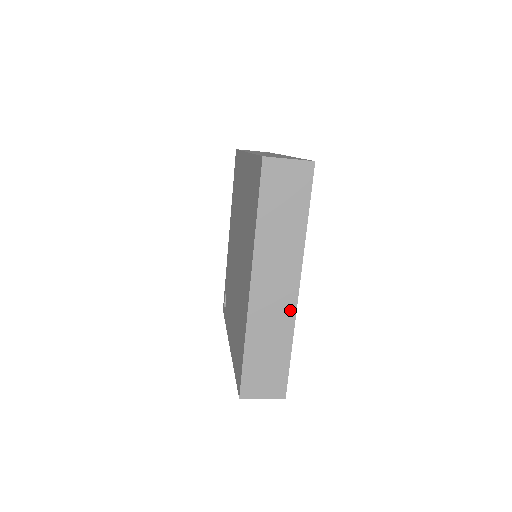
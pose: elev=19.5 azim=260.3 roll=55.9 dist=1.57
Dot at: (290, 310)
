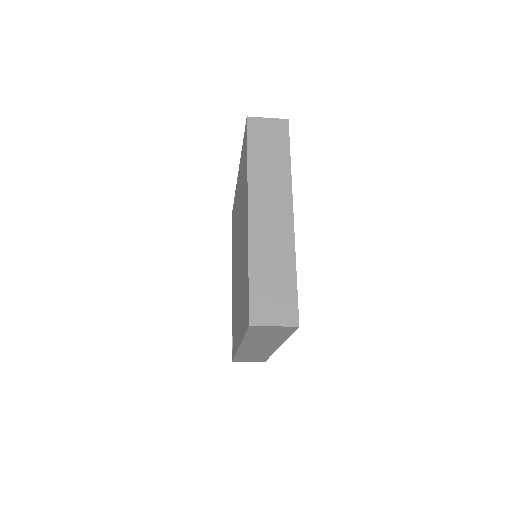
Dot at: (288, 233)
